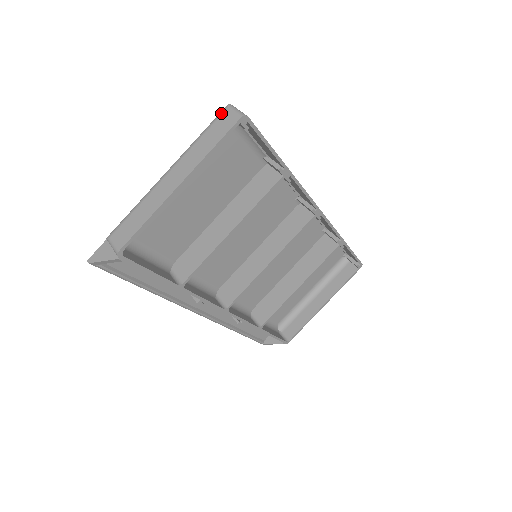
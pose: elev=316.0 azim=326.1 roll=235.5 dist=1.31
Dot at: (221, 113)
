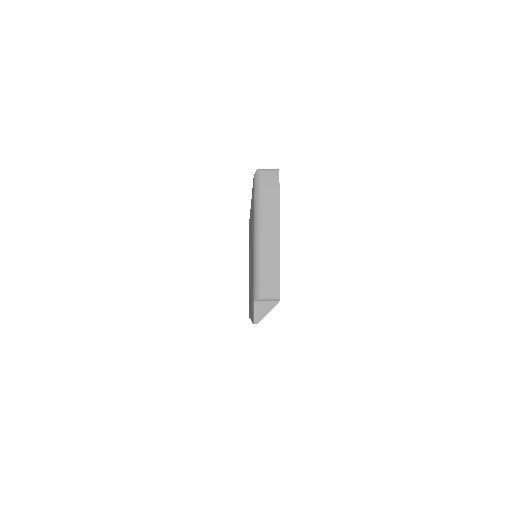
Dot at: (261, 177)
